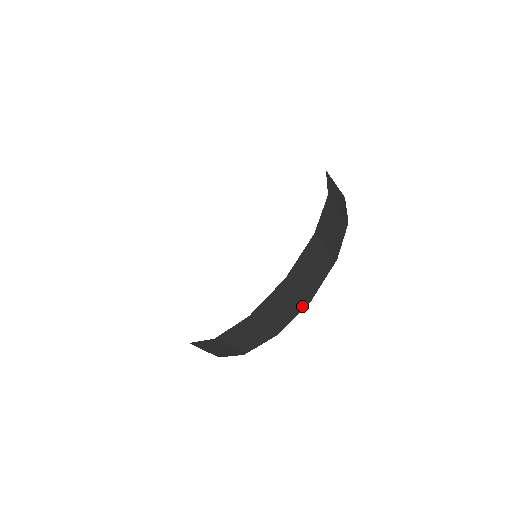
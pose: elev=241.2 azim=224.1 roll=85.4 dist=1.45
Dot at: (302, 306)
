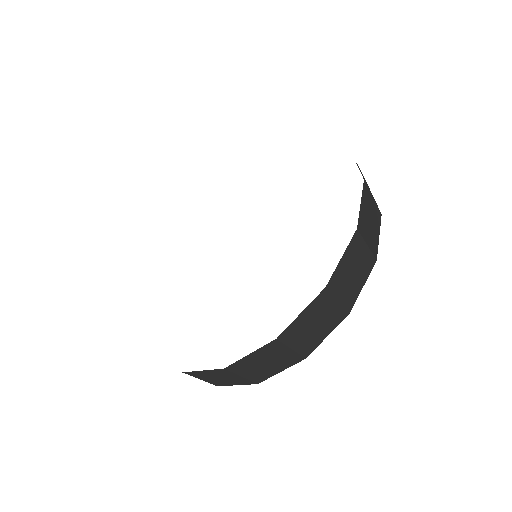
Dot at: (293, 362)
